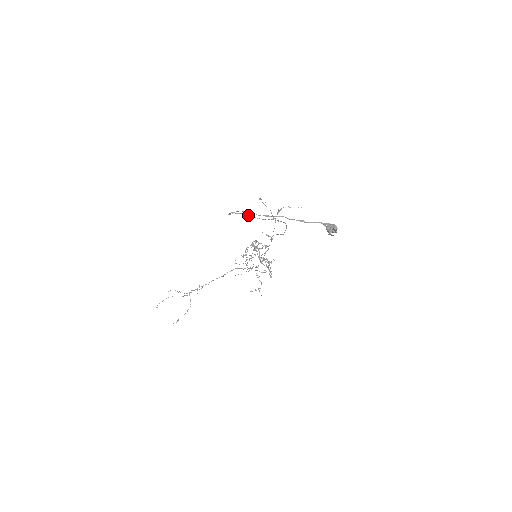
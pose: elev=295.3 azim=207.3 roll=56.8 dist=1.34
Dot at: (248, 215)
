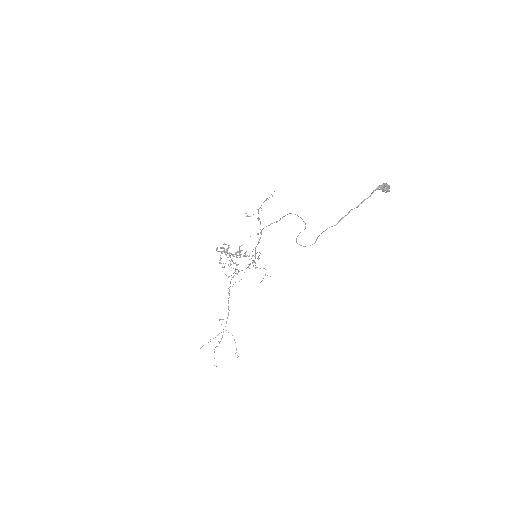
Dot at: occluded
